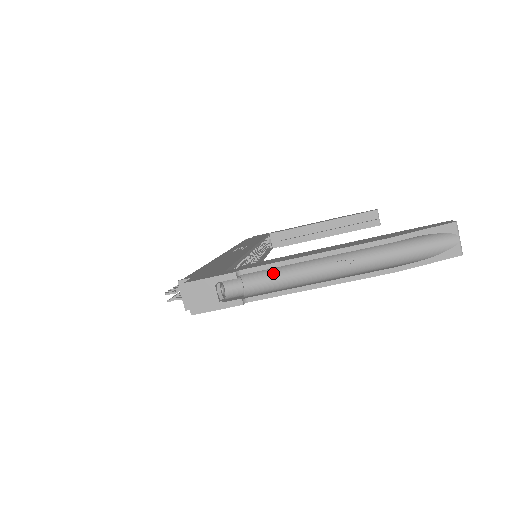
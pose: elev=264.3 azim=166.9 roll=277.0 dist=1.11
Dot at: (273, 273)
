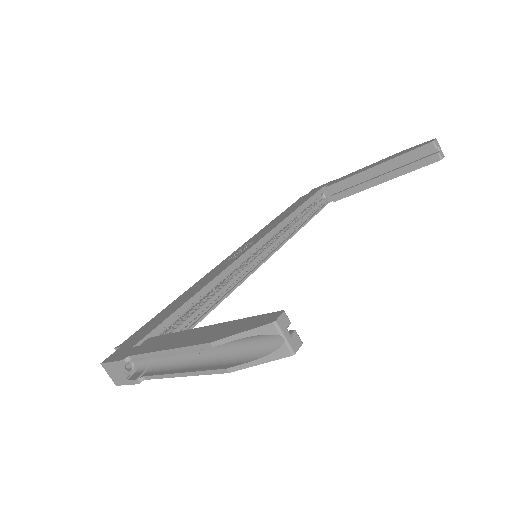
Dot at: occluded
